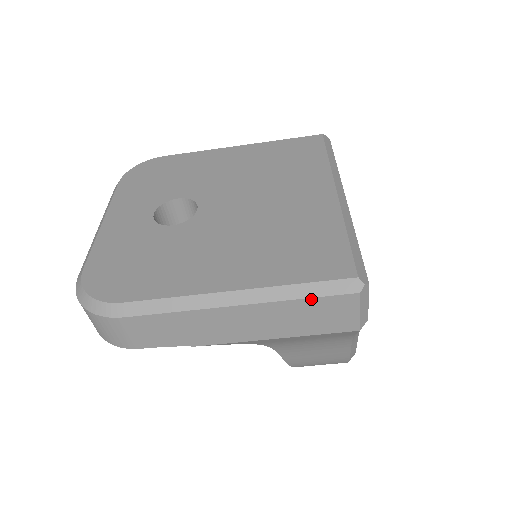
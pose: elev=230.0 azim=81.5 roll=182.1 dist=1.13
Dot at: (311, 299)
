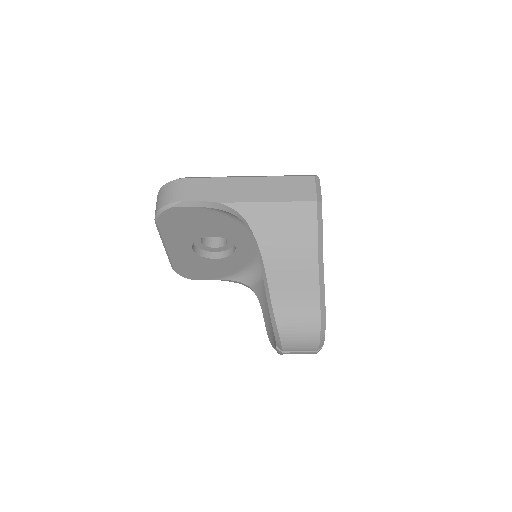
Dot at: (289, 177)
